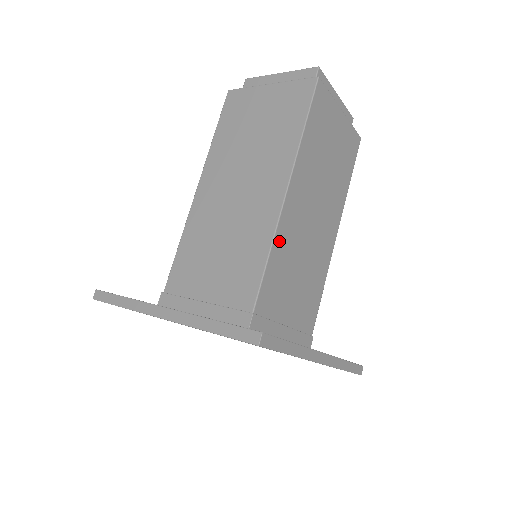
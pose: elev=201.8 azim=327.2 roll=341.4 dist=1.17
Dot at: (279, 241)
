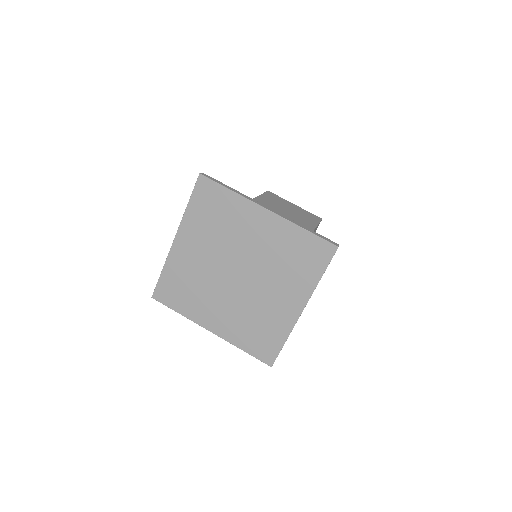
Dot at: occluded
